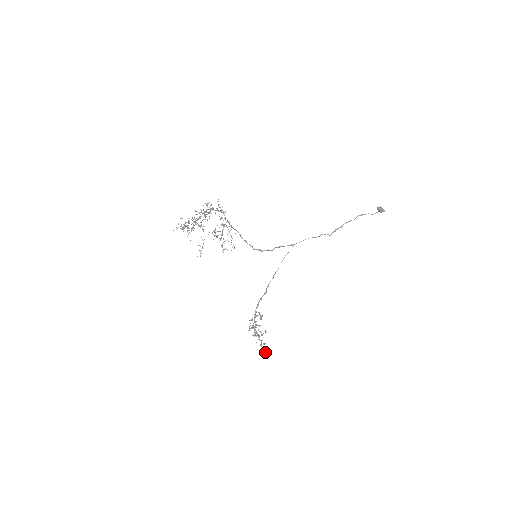
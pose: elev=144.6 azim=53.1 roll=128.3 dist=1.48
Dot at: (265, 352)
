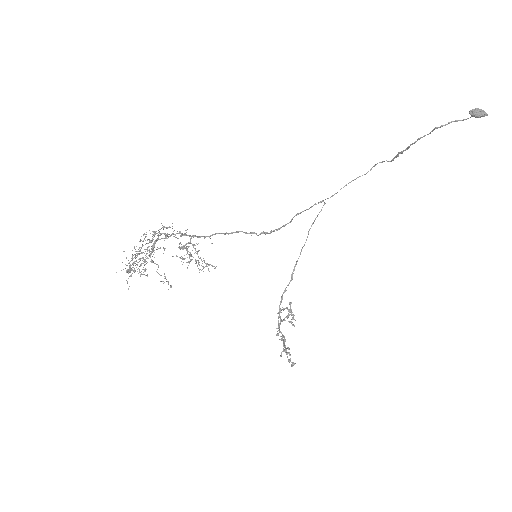
Dot at: occluded
